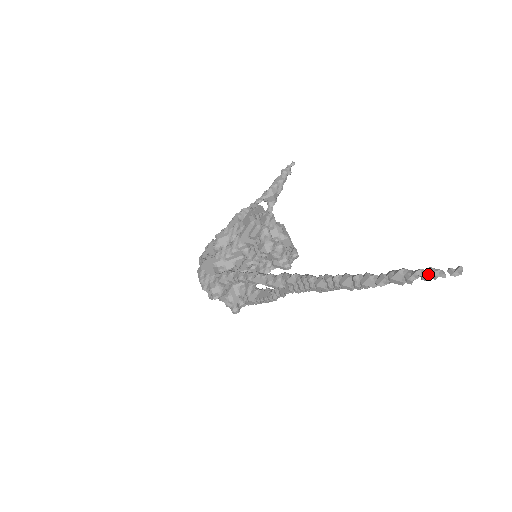
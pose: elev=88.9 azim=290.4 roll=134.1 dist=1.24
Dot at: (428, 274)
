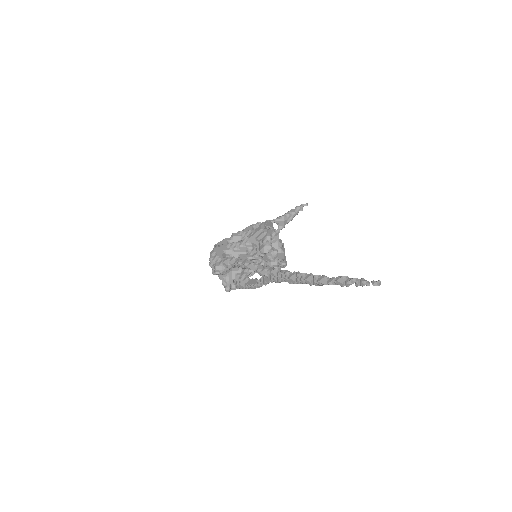
Dot at: (360, 282)
